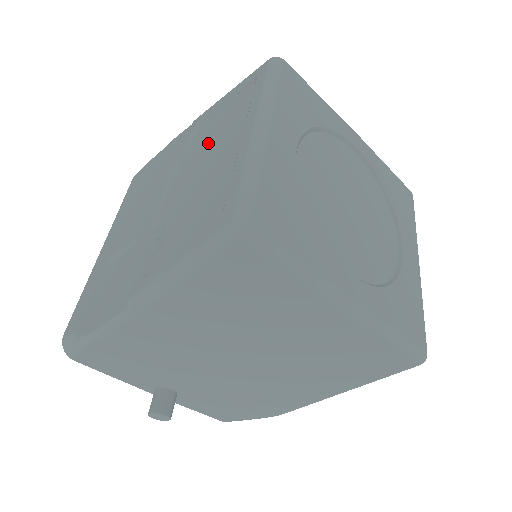
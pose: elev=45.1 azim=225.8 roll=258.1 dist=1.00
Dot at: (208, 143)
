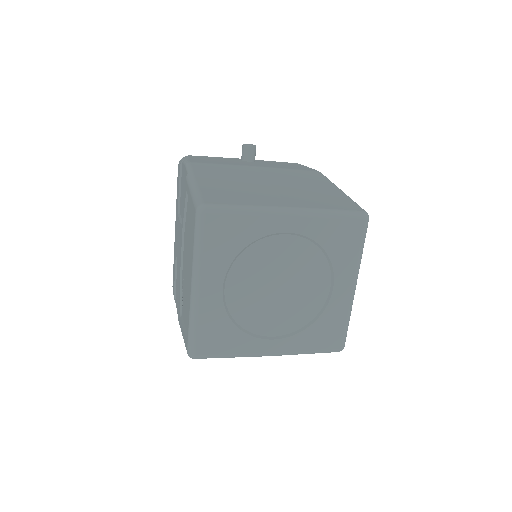
Dot at: (188, 237)
